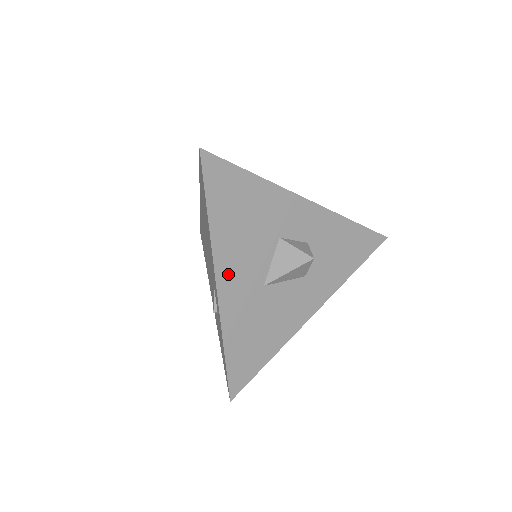
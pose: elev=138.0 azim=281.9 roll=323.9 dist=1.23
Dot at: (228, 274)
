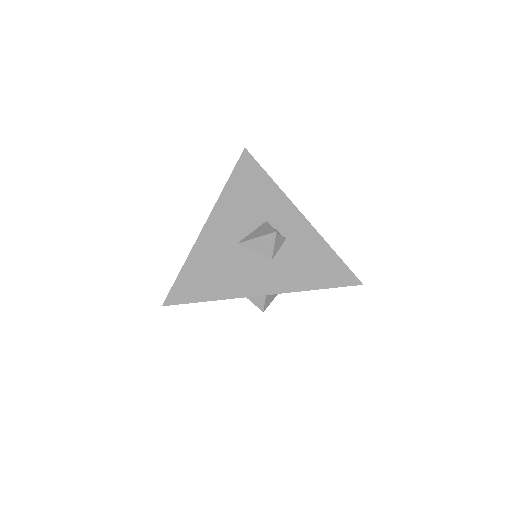
Dot at: (219, 219)
